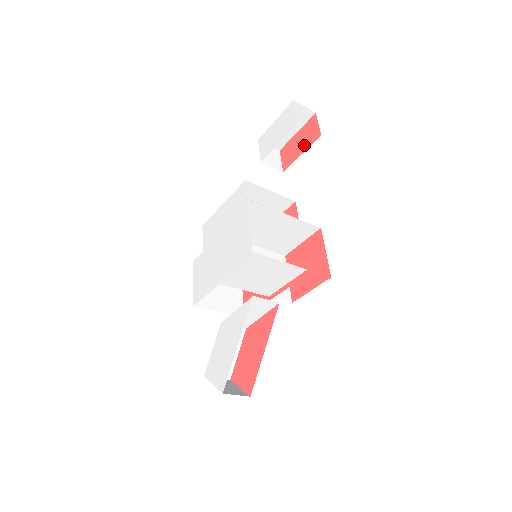
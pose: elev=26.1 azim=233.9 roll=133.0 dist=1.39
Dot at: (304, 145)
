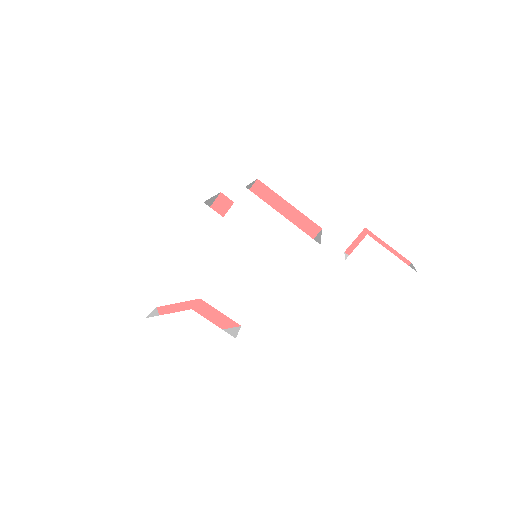
Dot at: occluded
